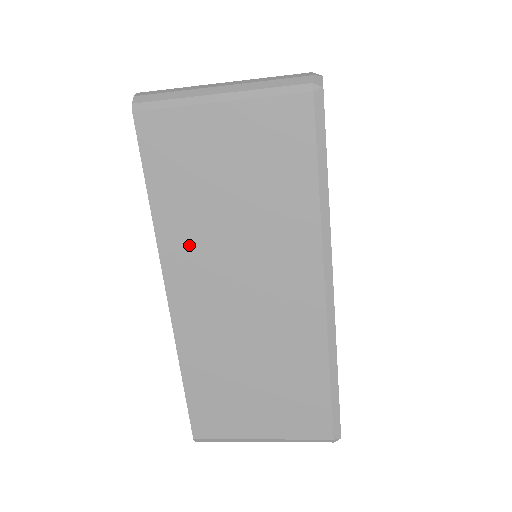
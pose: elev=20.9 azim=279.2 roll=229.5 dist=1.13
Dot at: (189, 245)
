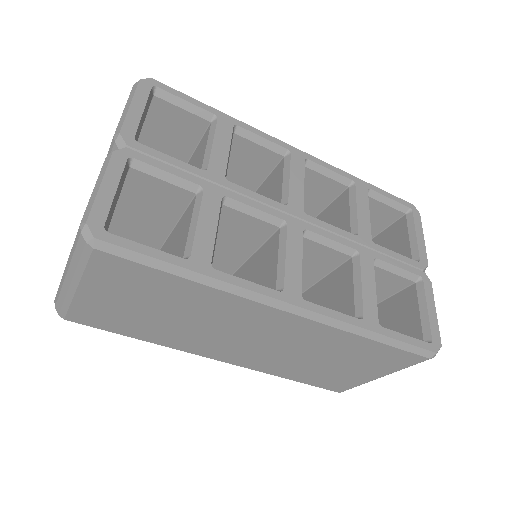
Dot at: (186, 341)
